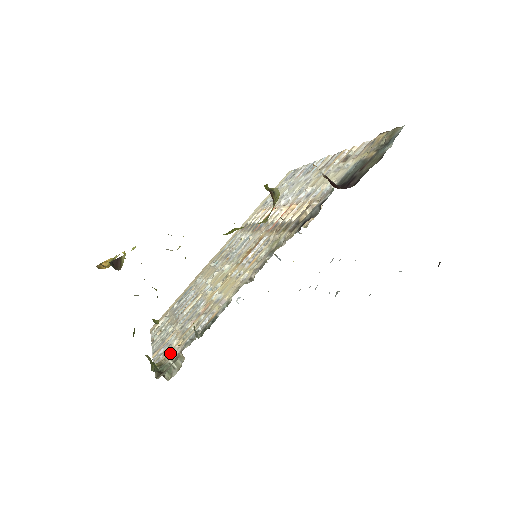
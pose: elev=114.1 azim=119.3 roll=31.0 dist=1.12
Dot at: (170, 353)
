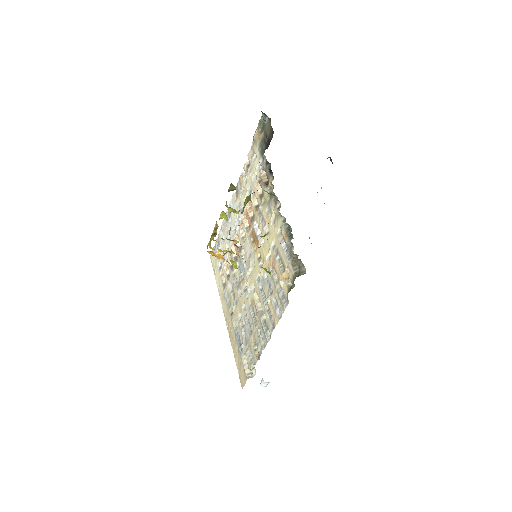
Dot at: (287, 282)
